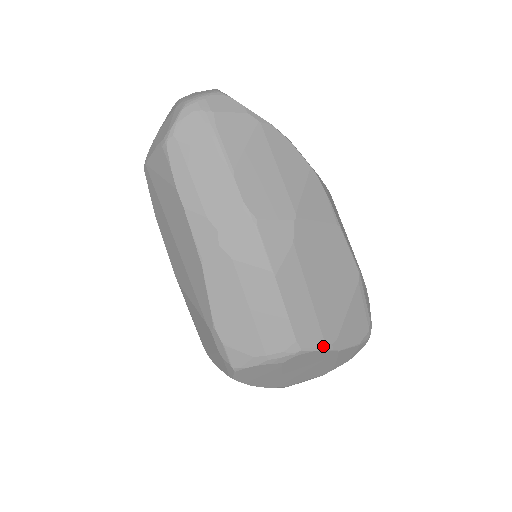
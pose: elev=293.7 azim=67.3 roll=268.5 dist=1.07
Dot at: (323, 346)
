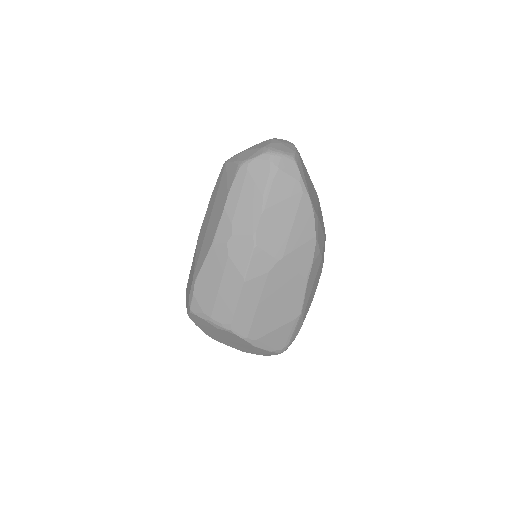
Dot at: (245, 337)
